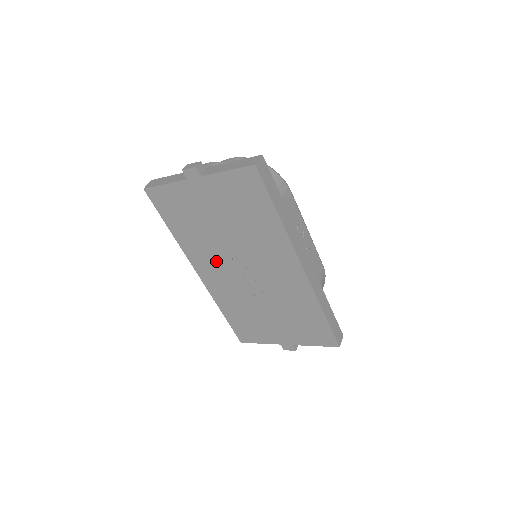
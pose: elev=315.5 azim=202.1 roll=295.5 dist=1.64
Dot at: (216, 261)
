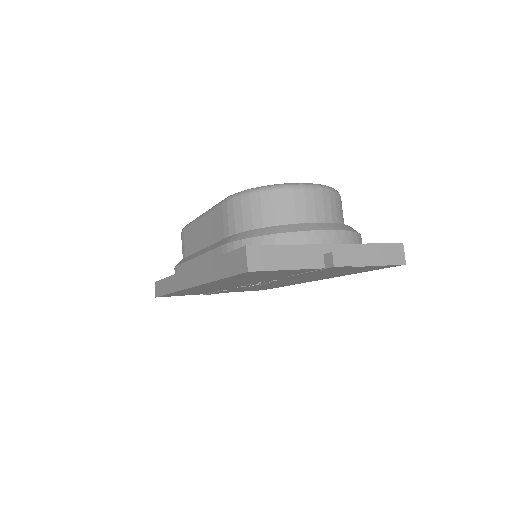
Dot at: occluded
